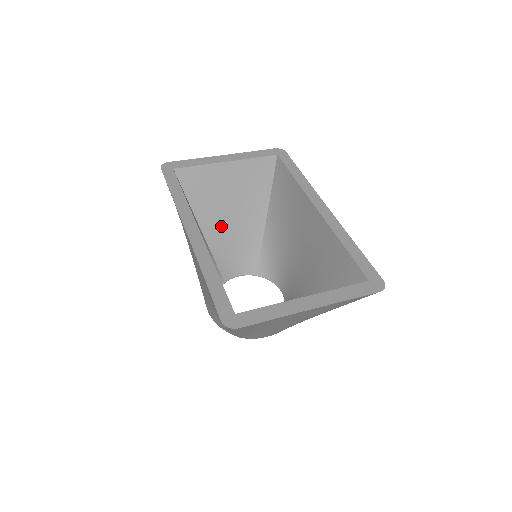
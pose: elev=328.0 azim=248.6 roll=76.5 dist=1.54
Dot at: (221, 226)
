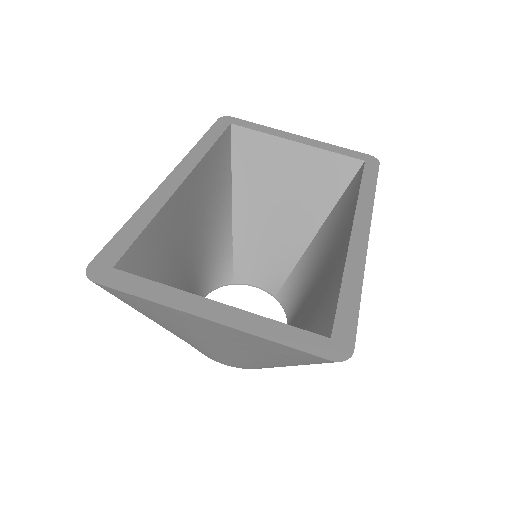
Dot at: (258, 216)
